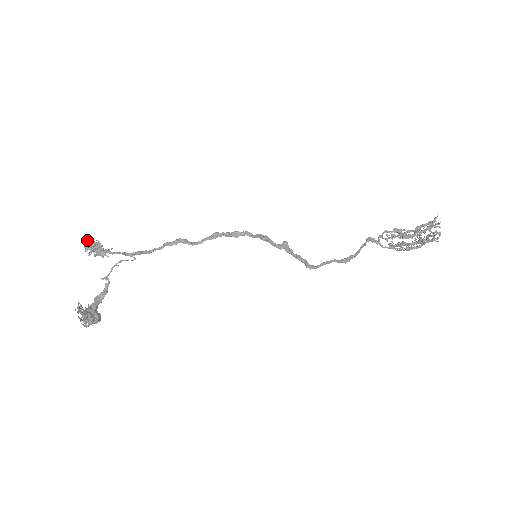
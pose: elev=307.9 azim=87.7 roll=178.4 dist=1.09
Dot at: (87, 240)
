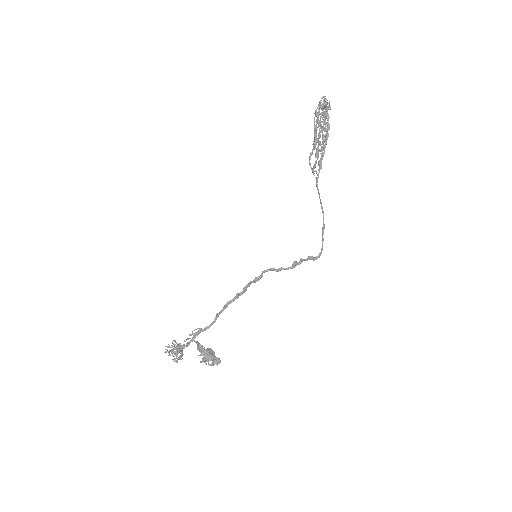
Dot at: (177, 358)
